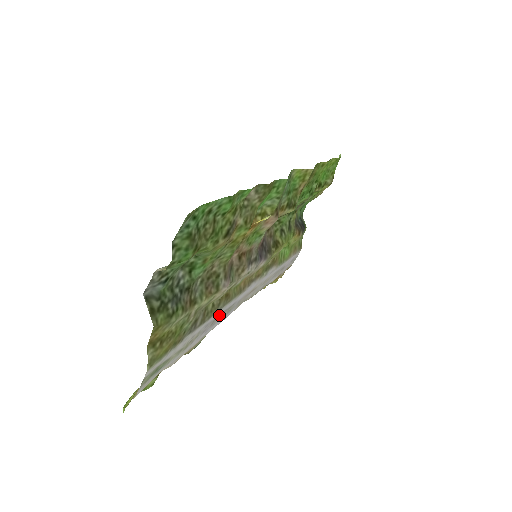
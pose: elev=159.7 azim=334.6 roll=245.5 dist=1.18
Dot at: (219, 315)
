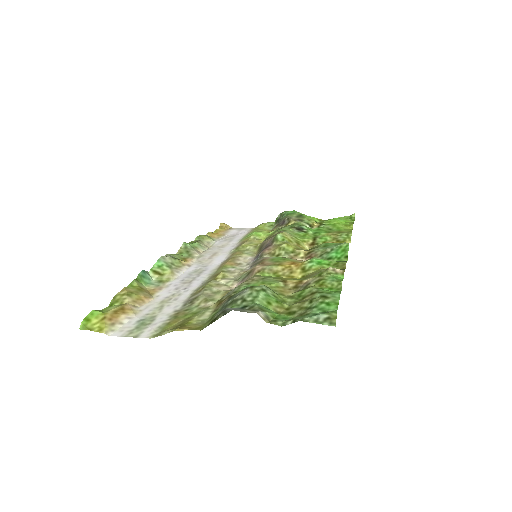
Dot at: (194, 279)
